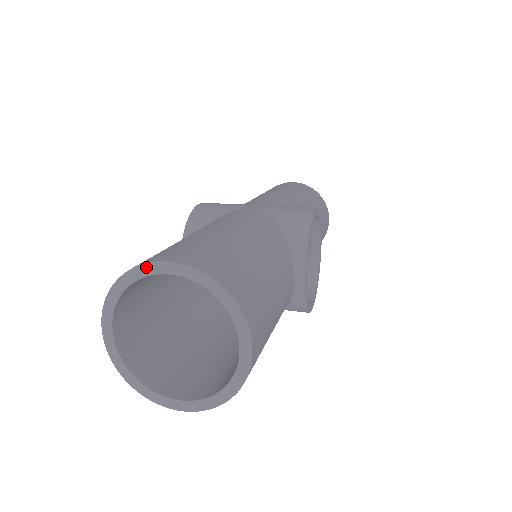
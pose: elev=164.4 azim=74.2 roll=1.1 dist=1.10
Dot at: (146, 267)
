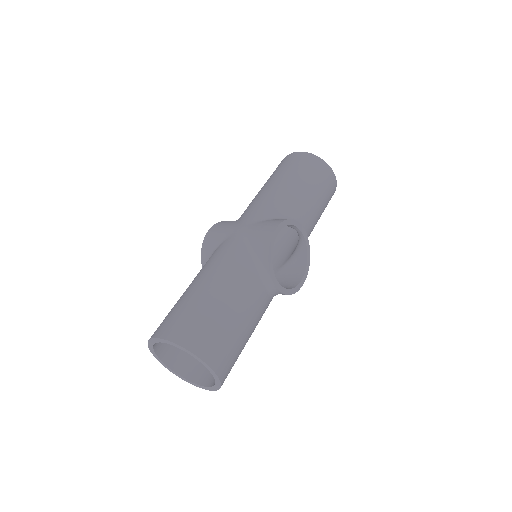
Dot at: (155, 339)
